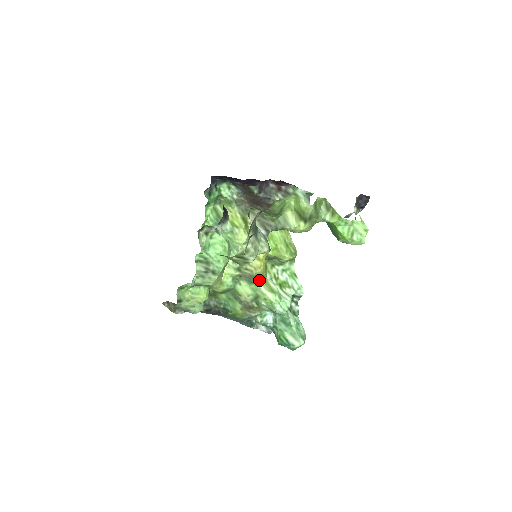
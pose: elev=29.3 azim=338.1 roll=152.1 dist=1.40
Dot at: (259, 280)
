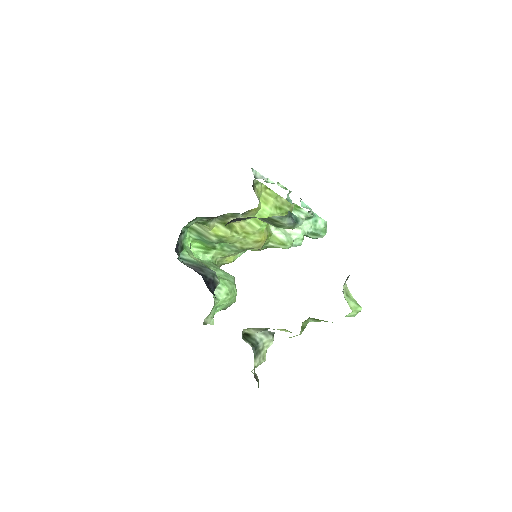
Dot at: (266, 242)
